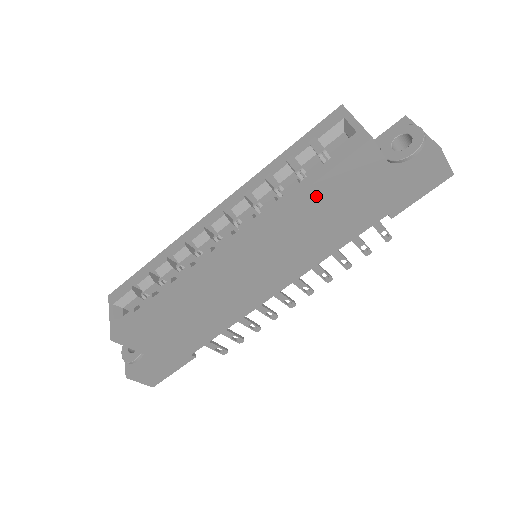
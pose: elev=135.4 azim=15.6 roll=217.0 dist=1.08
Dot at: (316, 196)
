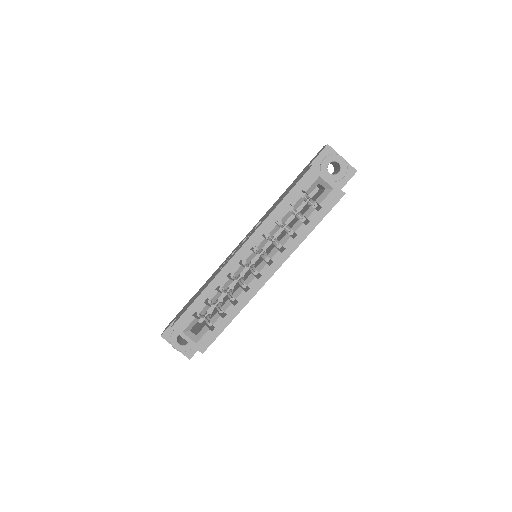
Dot at: occluded
